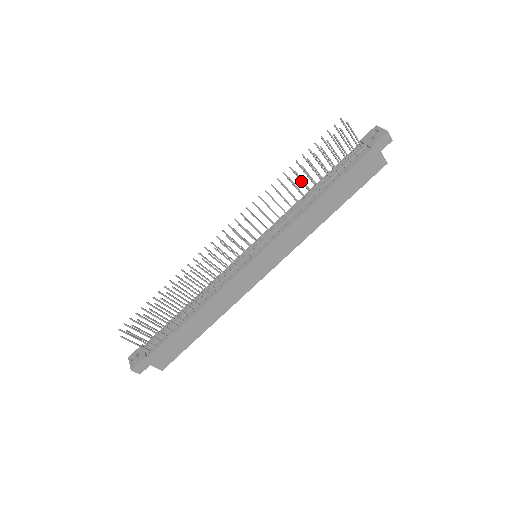
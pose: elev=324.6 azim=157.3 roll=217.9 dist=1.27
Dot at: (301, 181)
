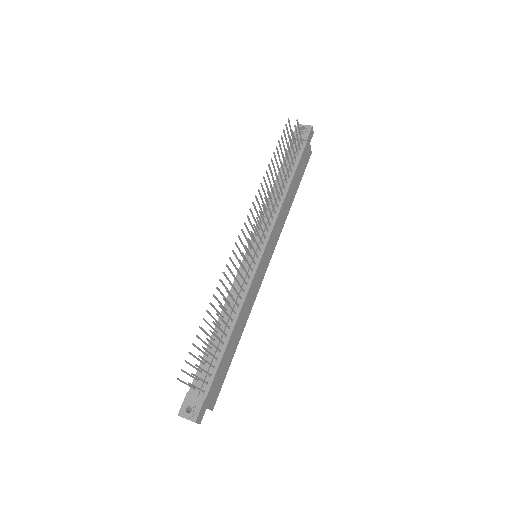
Dot at: (273, 177)
